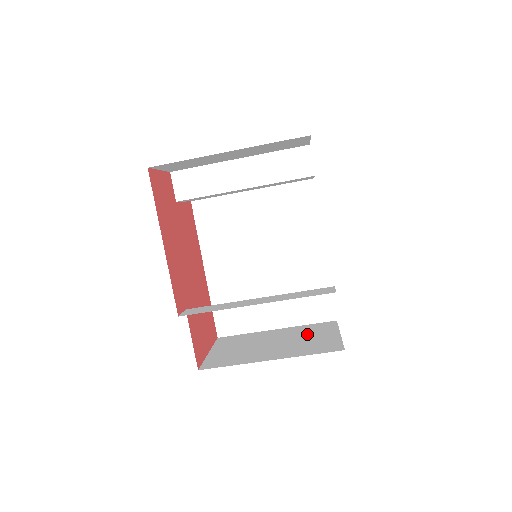
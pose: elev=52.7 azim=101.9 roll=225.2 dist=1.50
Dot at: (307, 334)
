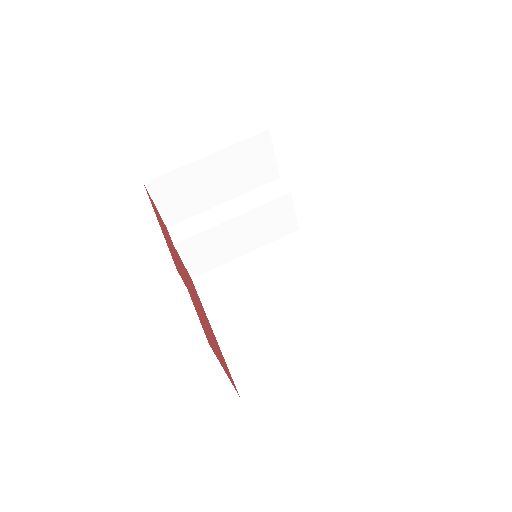
Dot at: occluded
